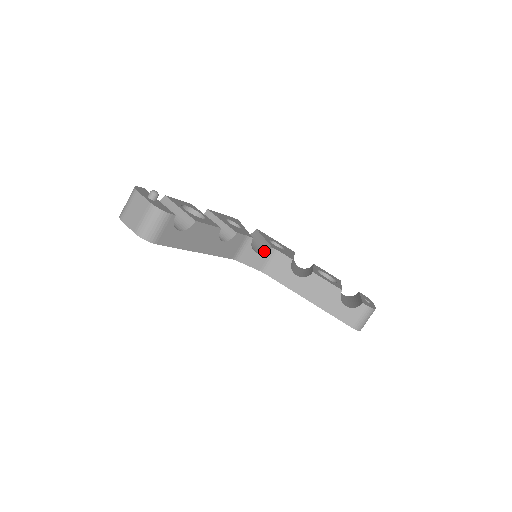
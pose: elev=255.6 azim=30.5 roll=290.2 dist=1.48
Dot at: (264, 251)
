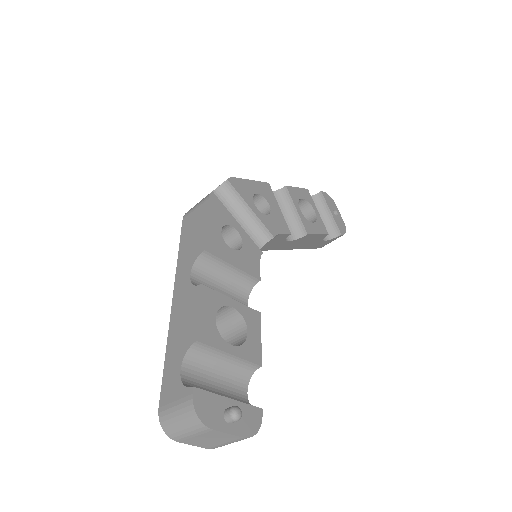
Dot at: (261, 241)
